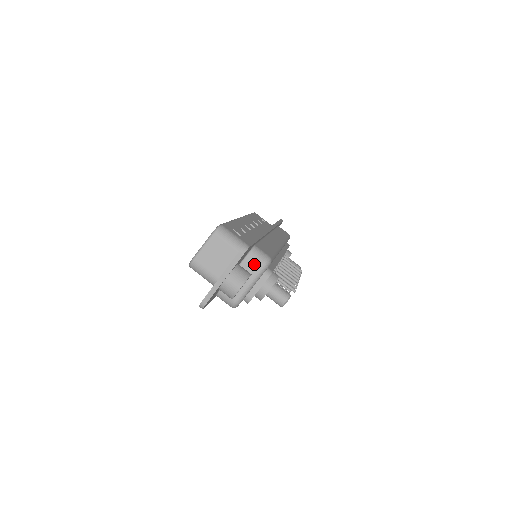
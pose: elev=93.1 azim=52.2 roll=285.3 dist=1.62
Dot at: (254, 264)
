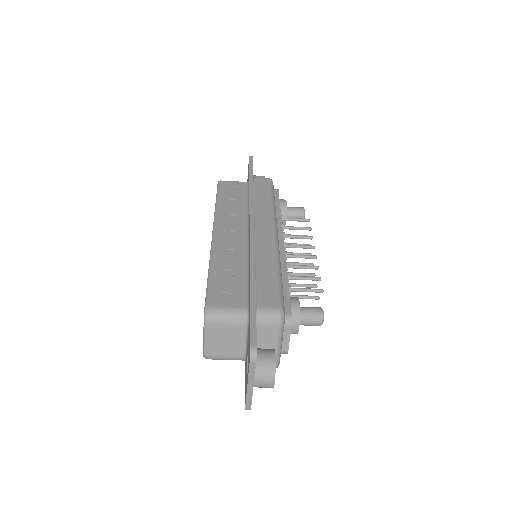
Dot at: (269, 329)
